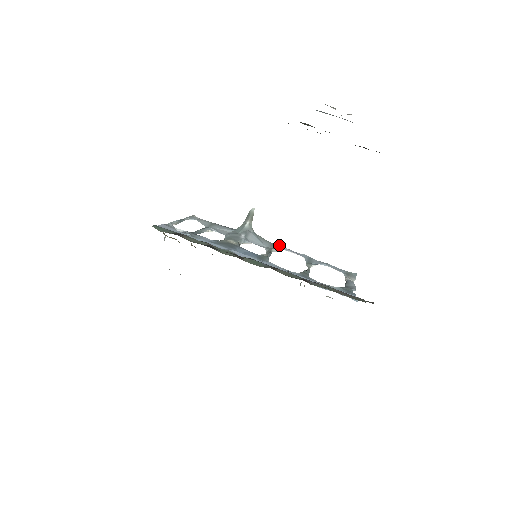
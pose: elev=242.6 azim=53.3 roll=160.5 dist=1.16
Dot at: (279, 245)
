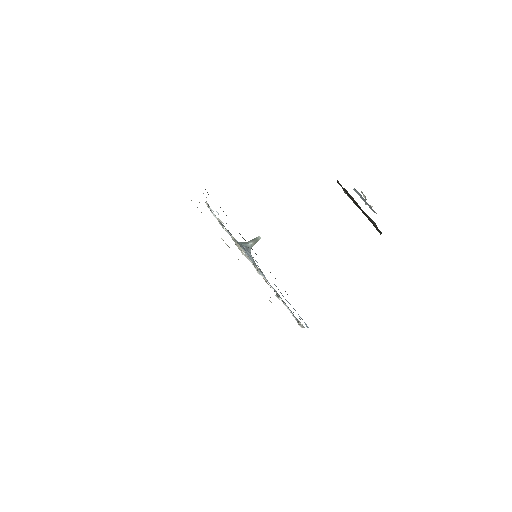
Dot at: (262, 273)
